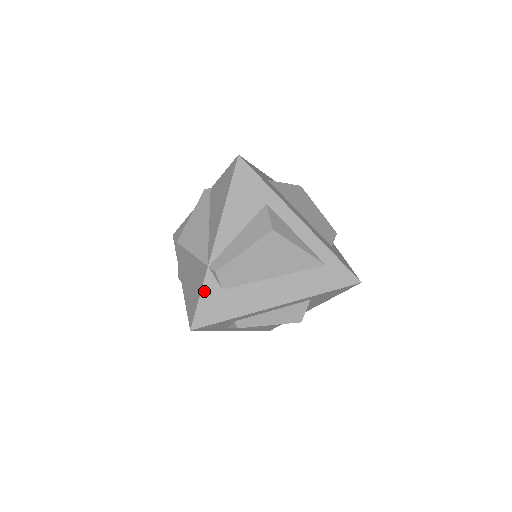
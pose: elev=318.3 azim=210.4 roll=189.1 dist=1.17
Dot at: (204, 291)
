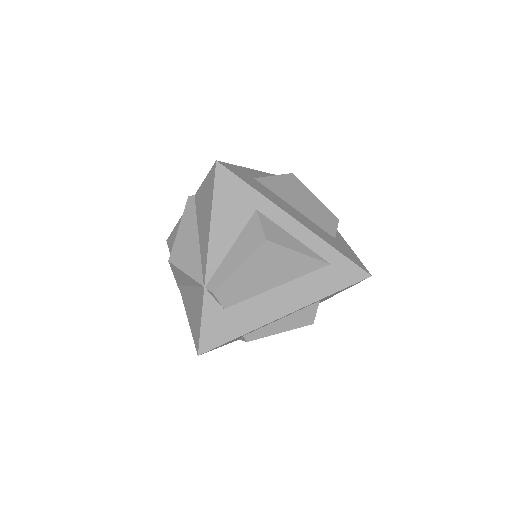
Dot at: (205, 314)
